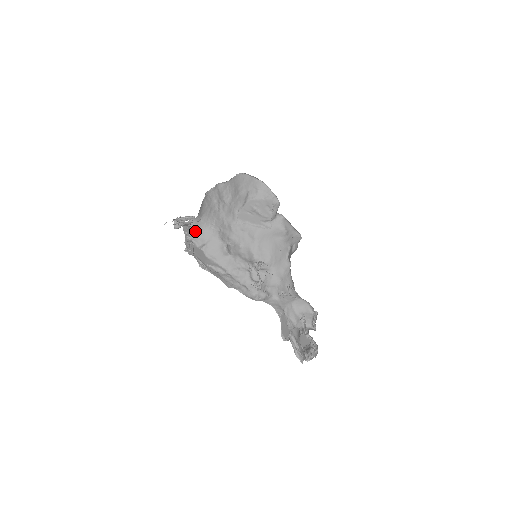
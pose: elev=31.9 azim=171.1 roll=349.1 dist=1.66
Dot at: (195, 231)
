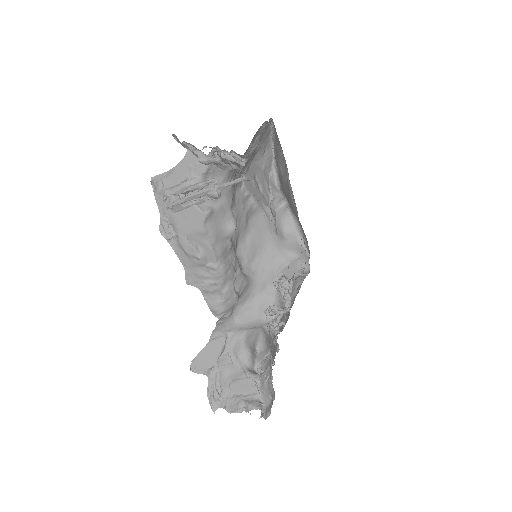
Dot at: (206, 177)
